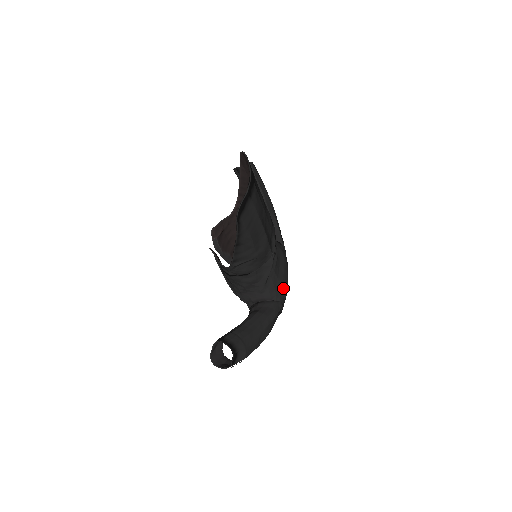
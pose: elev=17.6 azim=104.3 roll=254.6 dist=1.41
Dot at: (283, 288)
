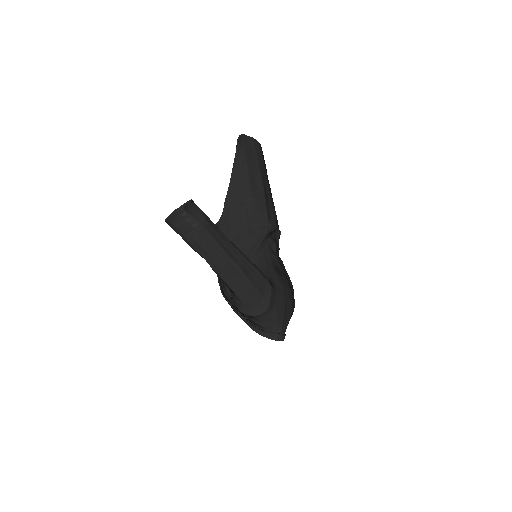
Dot at: (277, 281)
